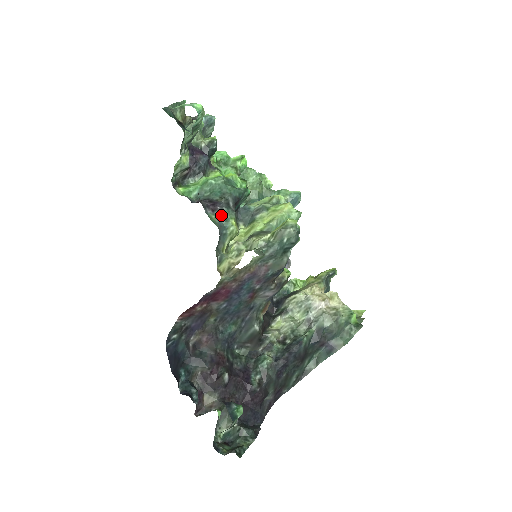
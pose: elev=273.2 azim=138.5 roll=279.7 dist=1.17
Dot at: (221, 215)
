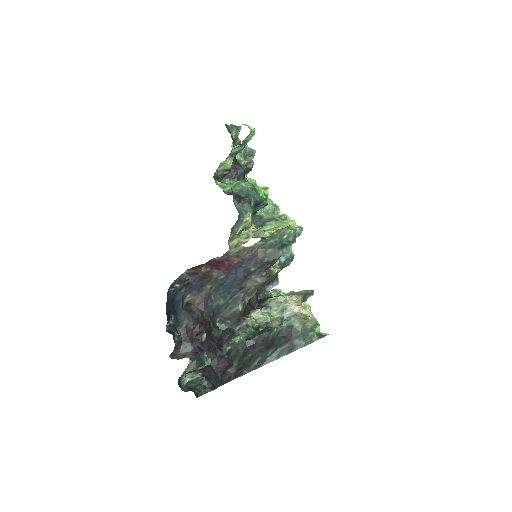
Dot at: (243, 207)
